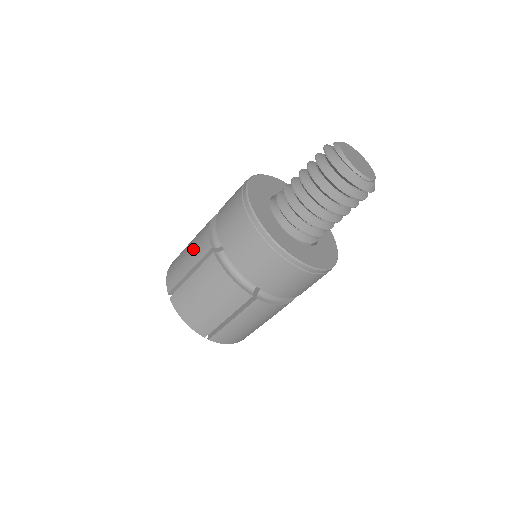
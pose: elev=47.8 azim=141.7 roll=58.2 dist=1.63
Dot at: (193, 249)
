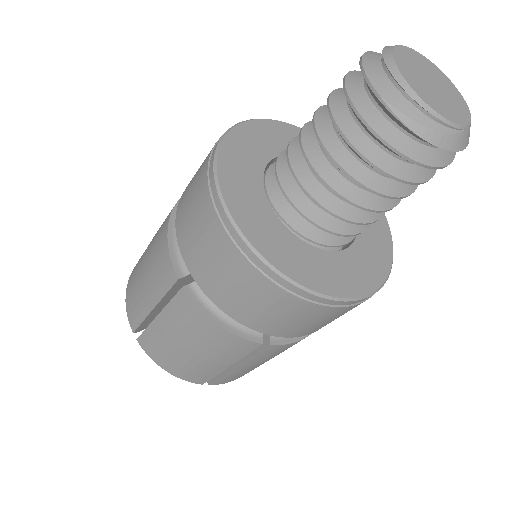
Dot at: occluded
